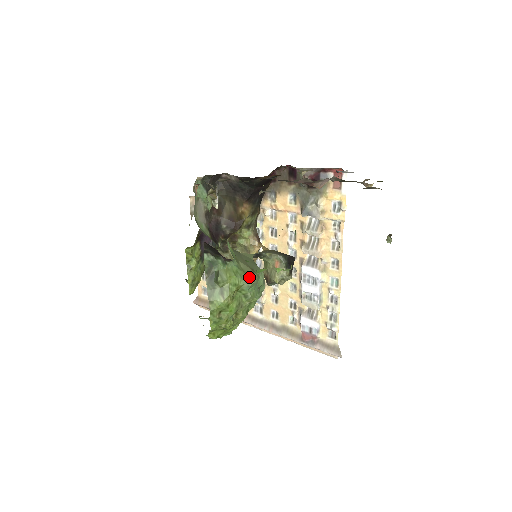
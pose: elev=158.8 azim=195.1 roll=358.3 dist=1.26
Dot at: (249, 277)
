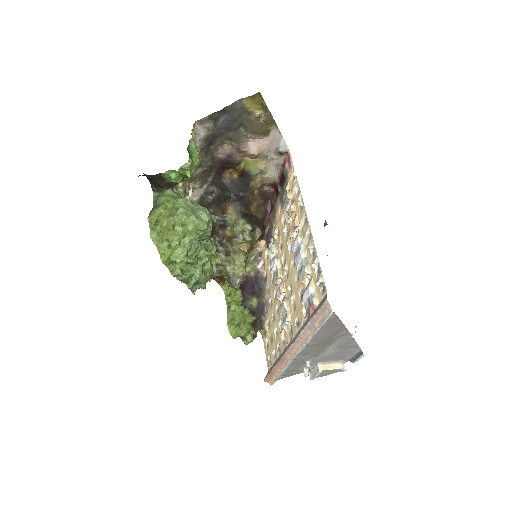
Dot at: (181, 198)
